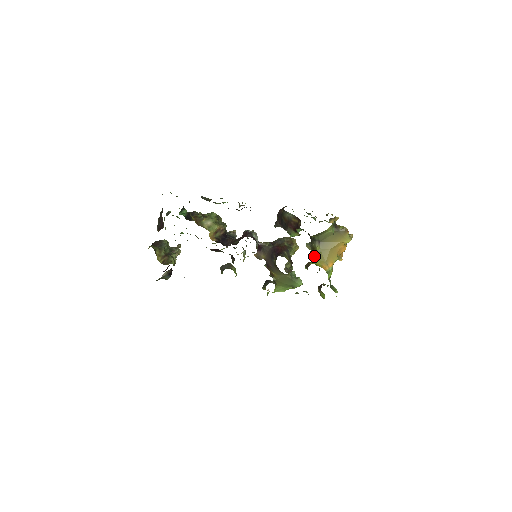
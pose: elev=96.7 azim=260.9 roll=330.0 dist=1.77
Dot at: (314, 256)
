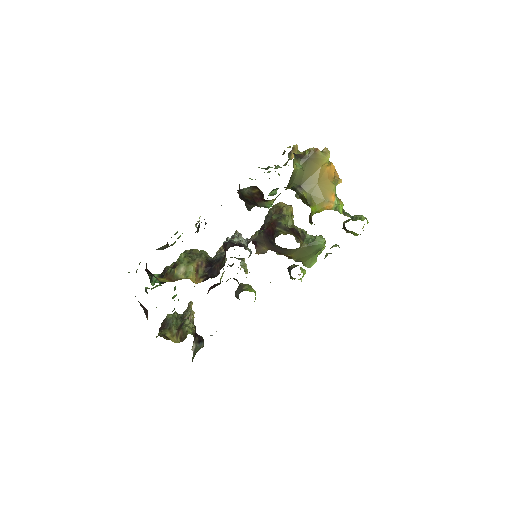
Dot at: occluded
